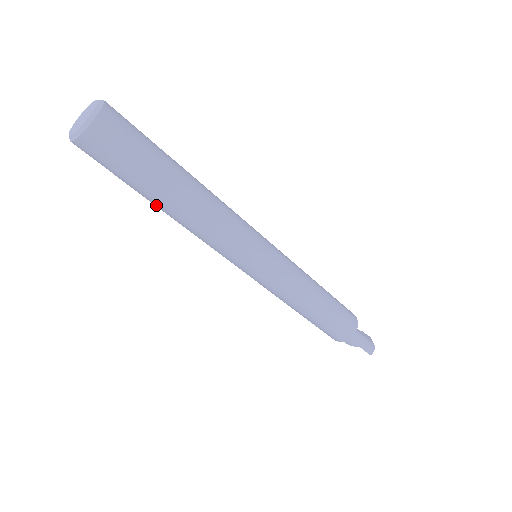
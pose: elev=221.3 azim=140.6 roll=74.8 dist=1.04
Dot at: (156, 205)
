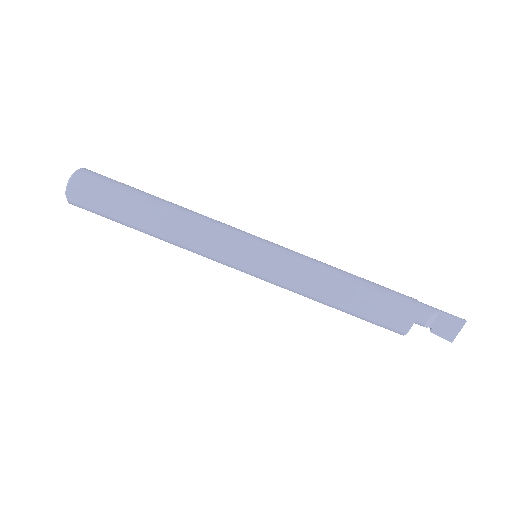
Dot at: (147, 211)
